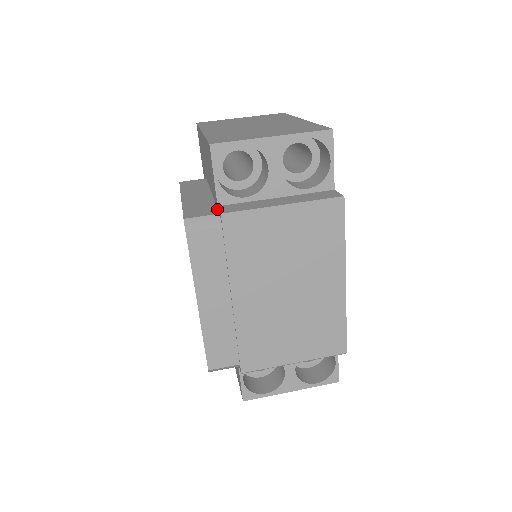
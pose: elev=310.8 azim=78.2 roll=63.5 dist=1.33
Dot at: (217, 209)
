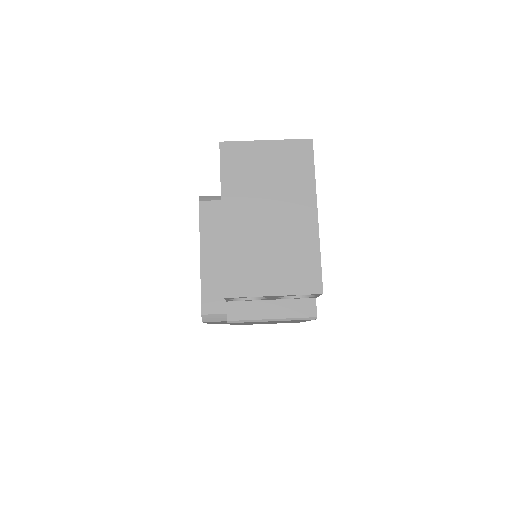
Dot at: (226, 302)
